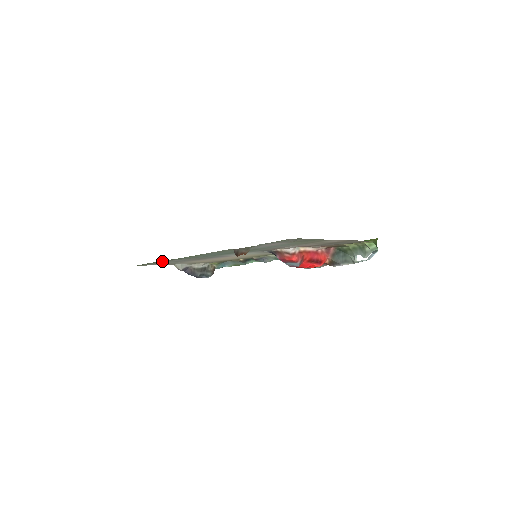
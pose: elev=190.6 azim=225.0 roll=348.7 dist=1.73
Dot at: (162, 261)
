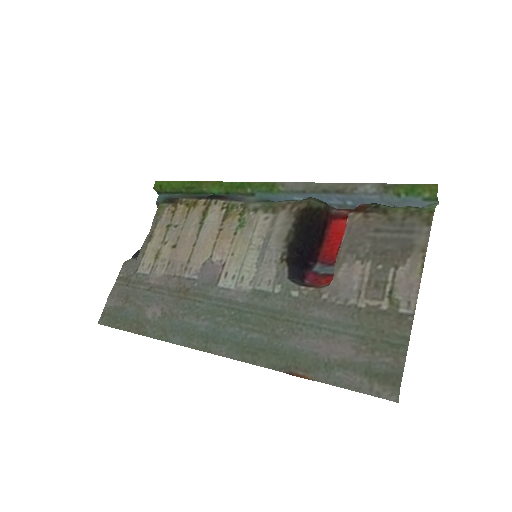
Dot at: (141, 325)
